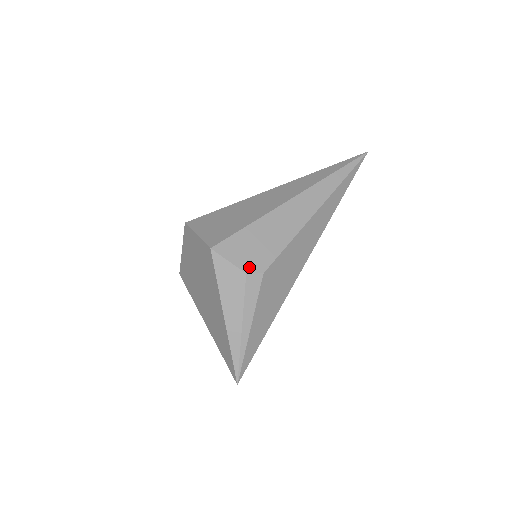
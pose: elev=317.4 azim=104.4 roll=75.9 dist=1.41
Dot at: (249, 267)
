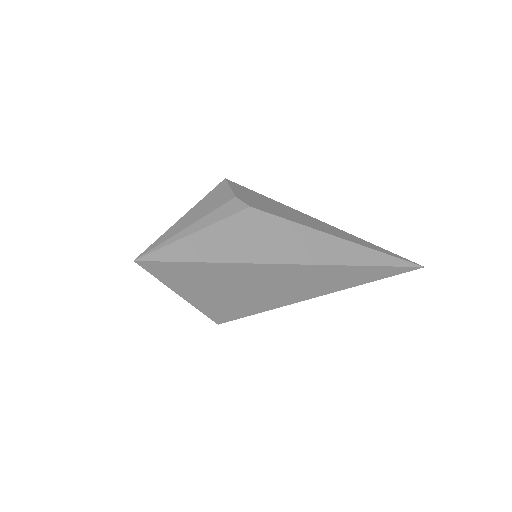
Dot at: (242, 198)
